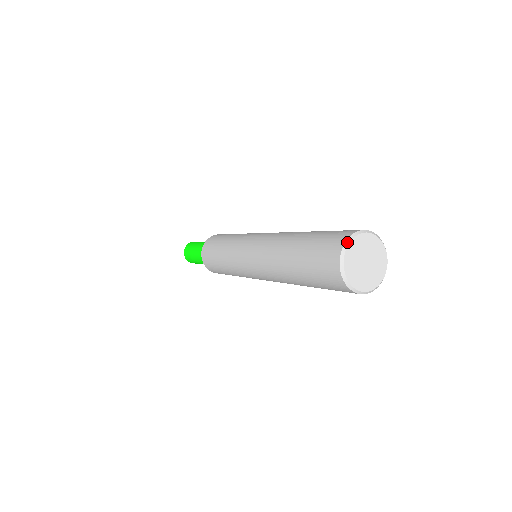
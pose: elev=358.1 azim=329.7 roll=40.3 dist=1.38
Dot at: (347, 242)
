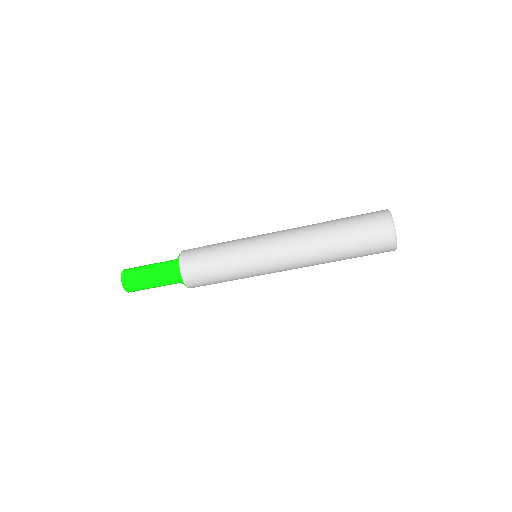
Dot at: occluded
